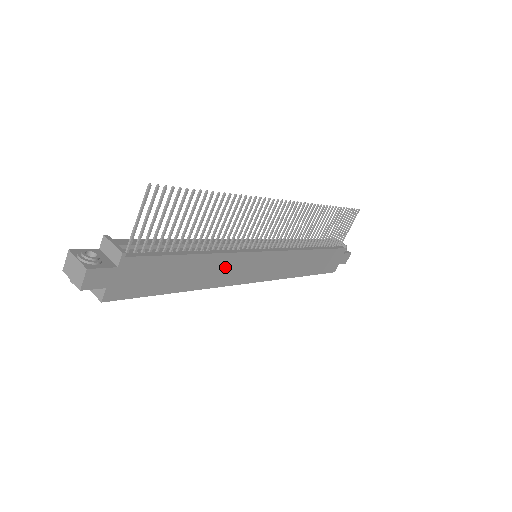
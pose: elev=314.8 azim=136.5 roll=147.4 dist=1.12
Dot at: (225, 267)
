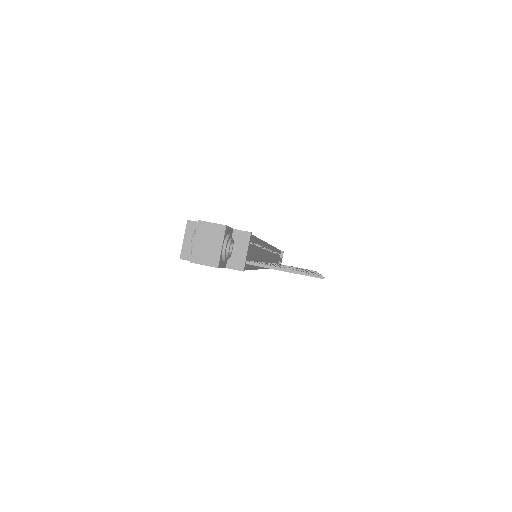
Dot at: occluded
